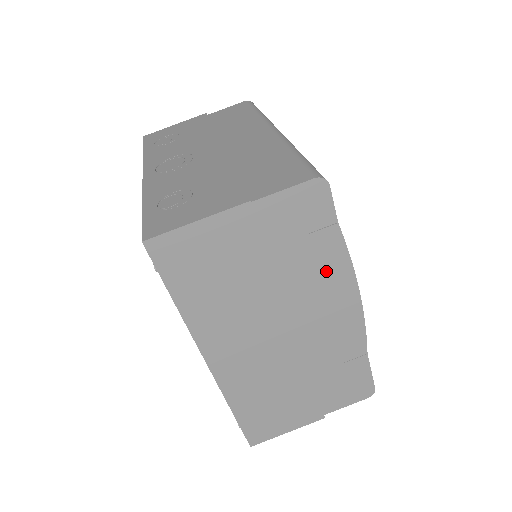
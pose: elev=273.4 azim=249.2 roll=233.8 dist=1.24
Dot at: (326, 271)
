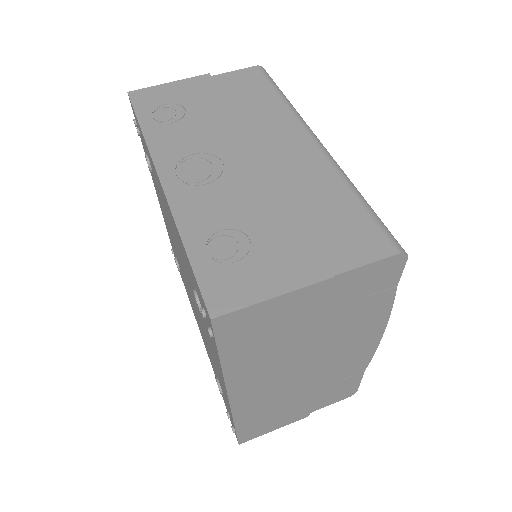
Dot at: (366, 321)
